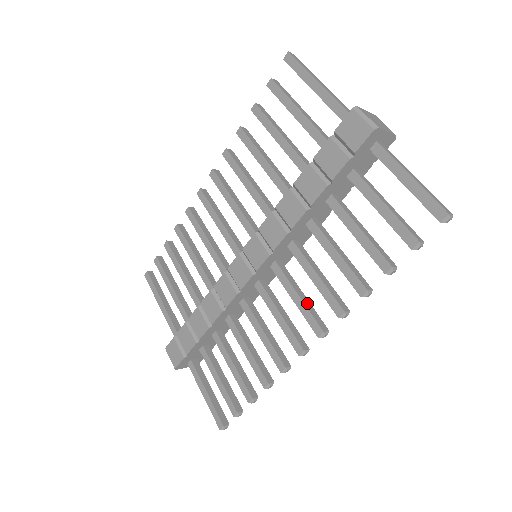
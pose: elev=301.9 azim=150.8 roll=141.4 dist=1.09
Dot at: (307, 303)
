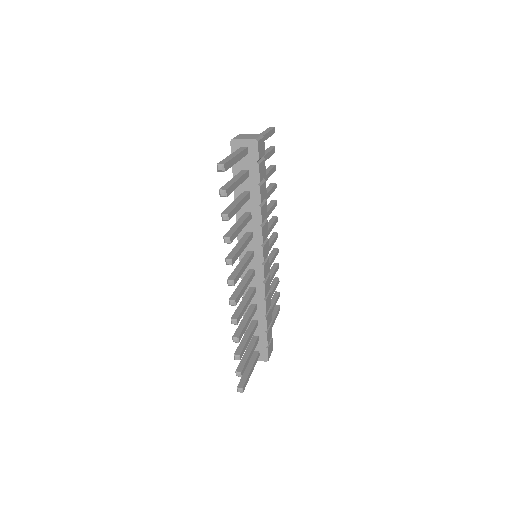
Dot at: (239, 268)
